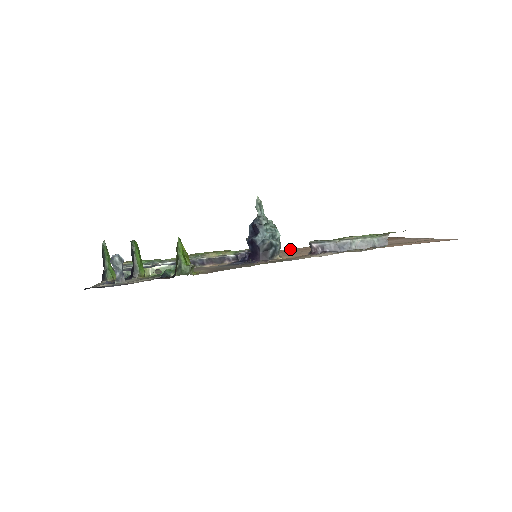
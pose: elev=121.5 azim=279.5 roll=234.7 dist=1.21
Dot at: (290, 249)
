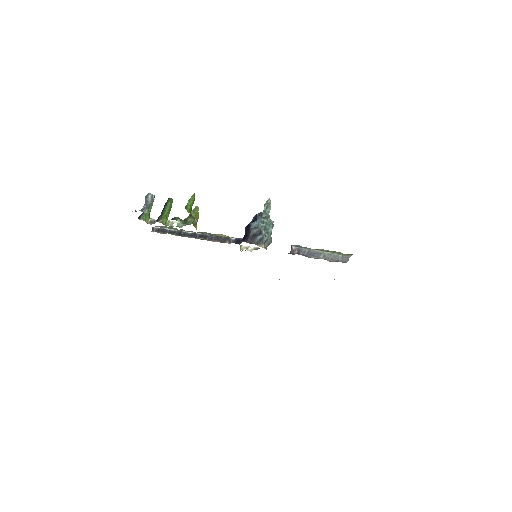
Dot at: occluded
